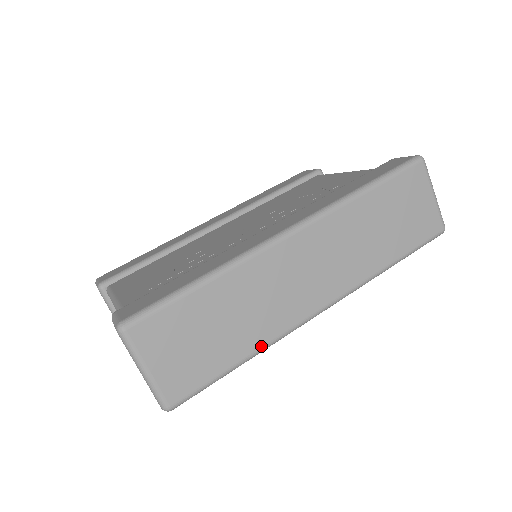
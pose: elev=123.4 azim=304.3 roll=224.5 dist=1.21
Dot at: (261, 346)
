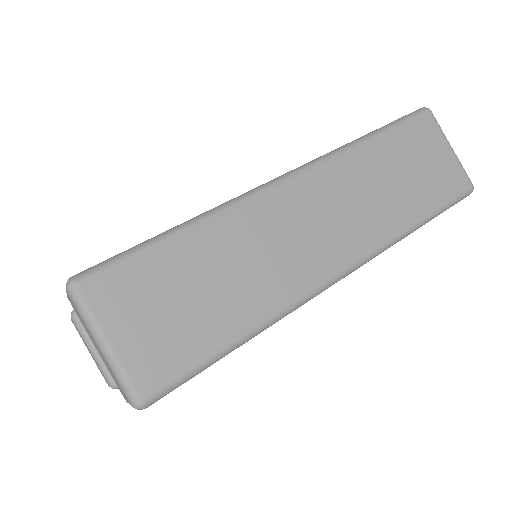
Dot at: (266, 317)
